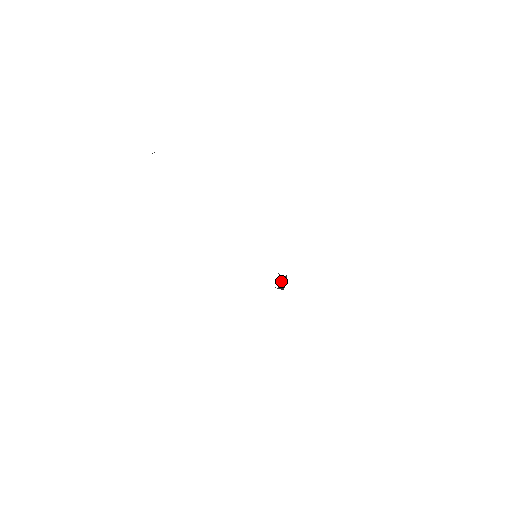
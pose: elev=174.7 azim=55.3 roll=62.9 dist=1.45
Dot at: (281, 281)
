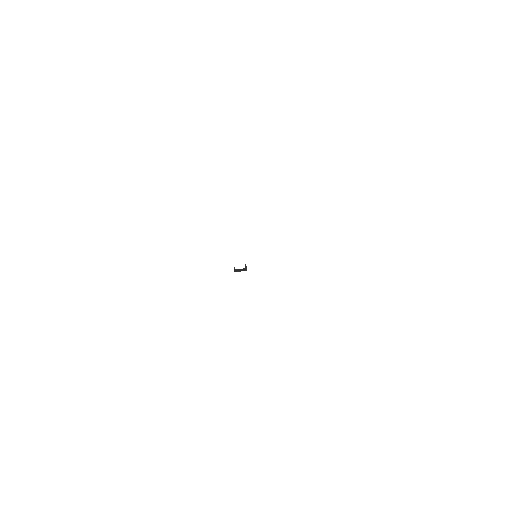
Dot at: (241, 269)
